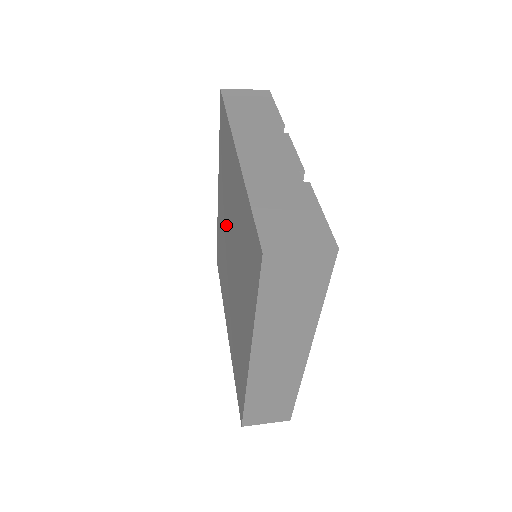
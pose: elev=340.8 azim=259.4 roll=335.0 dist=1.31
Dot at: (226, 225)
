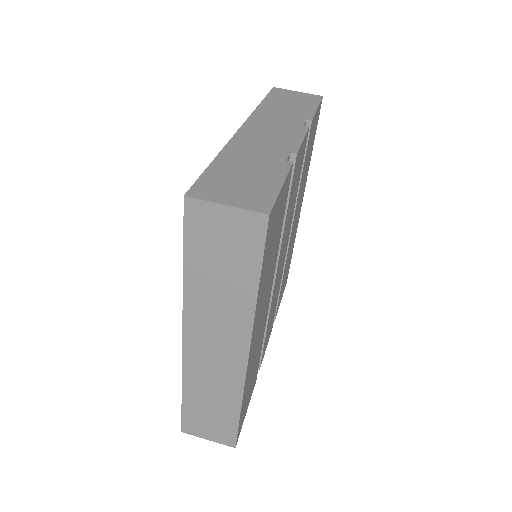
Dot at: occluded
